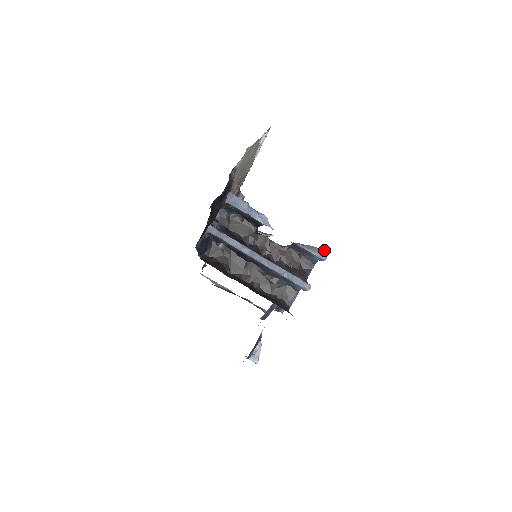
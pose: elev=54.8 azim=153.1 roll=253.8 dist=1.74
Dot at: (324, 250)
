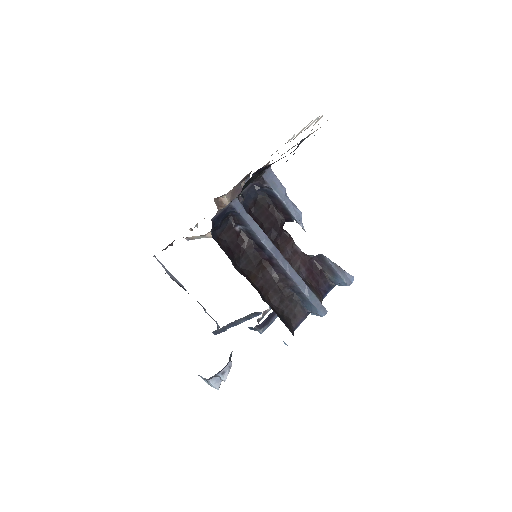
Dot at: occluded
